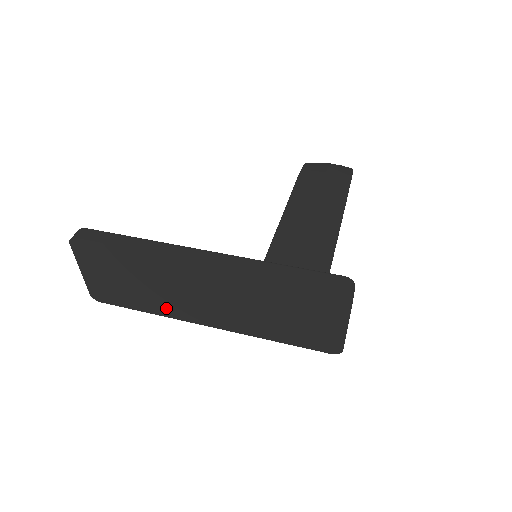
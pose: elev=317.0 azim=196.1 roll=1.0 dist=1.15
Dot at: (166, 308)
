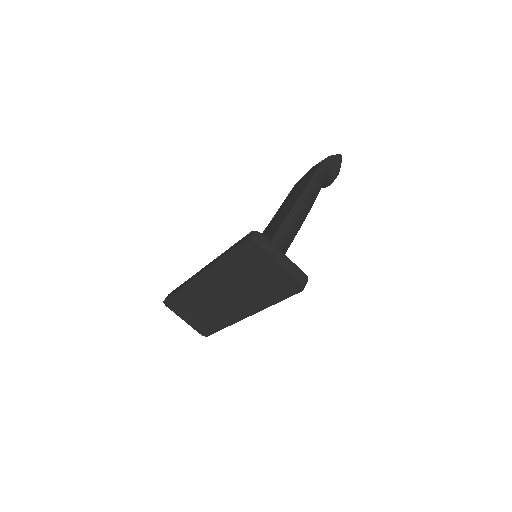
Dot at: (224, 319)
